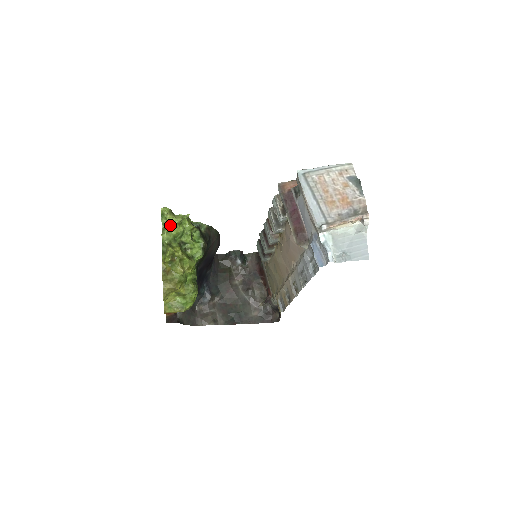
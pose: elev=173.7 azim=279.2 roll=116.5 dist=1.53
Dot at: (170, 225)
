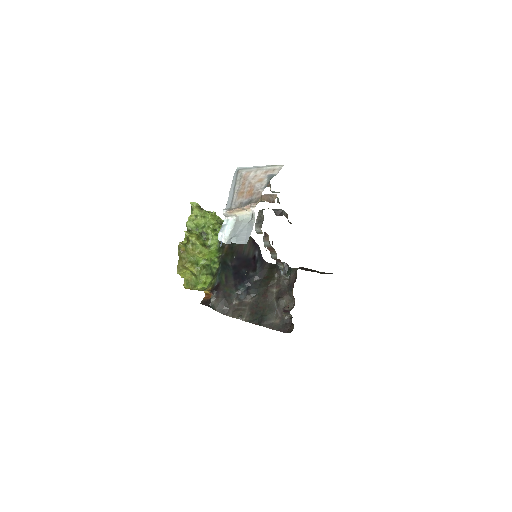
Dot at: (194, 216)
